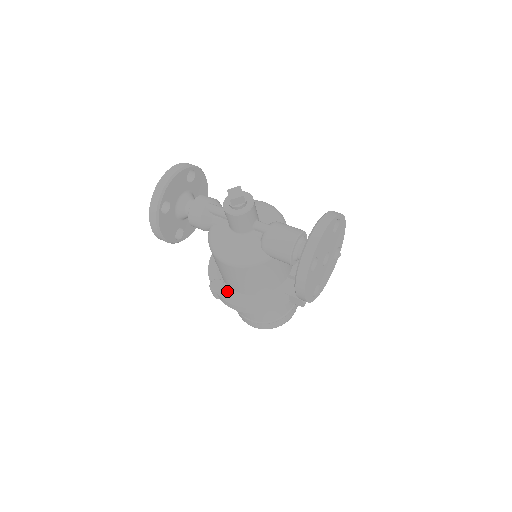
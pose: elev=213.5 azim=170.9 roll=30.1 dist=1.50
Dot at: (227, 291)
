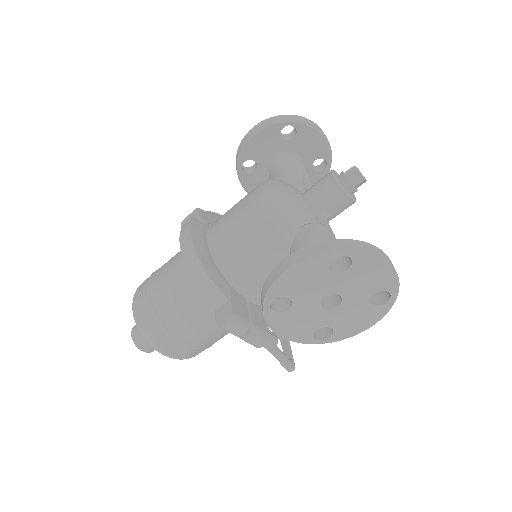
Dot at: (202, 227)
